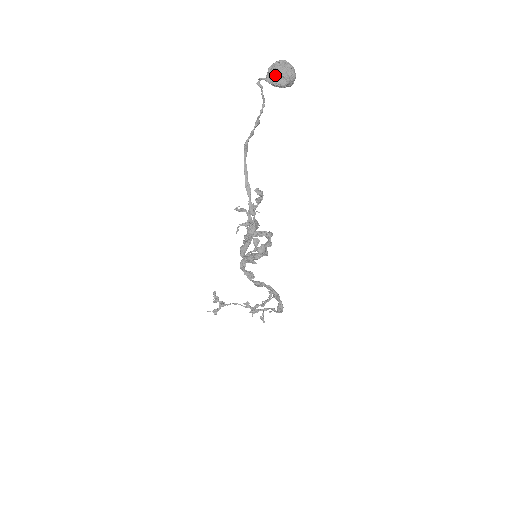
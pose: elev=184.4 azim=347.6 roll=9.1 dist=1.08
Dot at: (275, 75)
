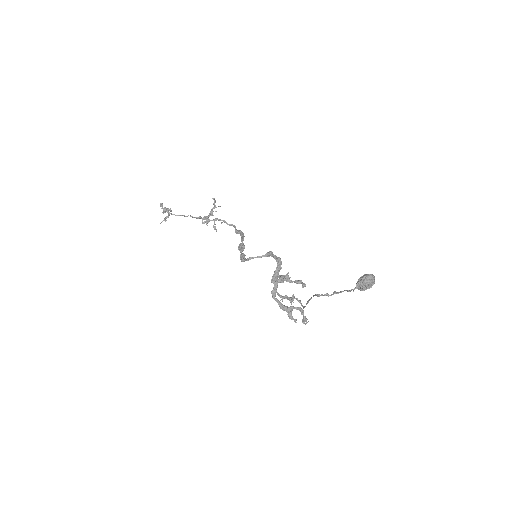
Dot at: (364, 289)
